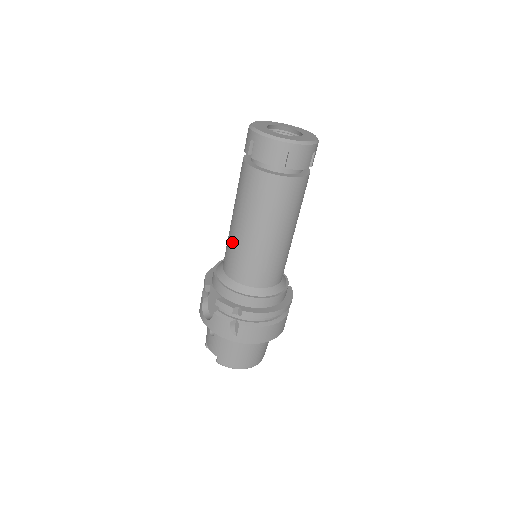
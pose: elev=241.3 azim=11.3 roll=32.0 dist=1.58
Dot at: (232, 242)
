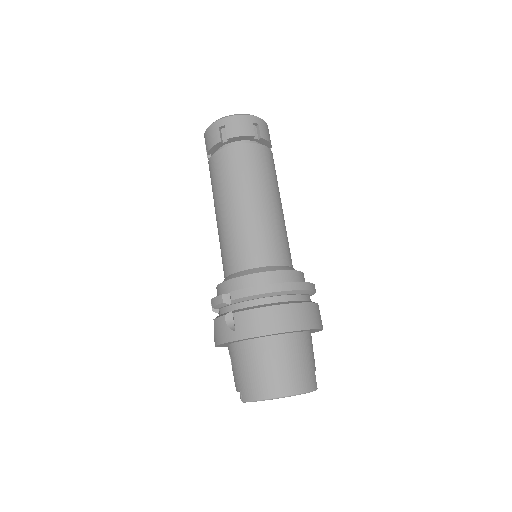
Dot at: (219, 241)
